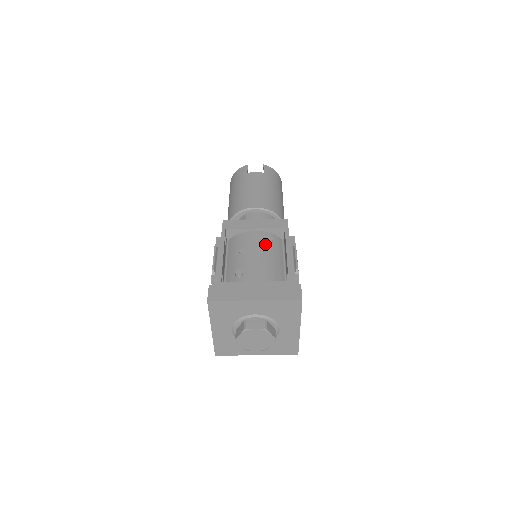
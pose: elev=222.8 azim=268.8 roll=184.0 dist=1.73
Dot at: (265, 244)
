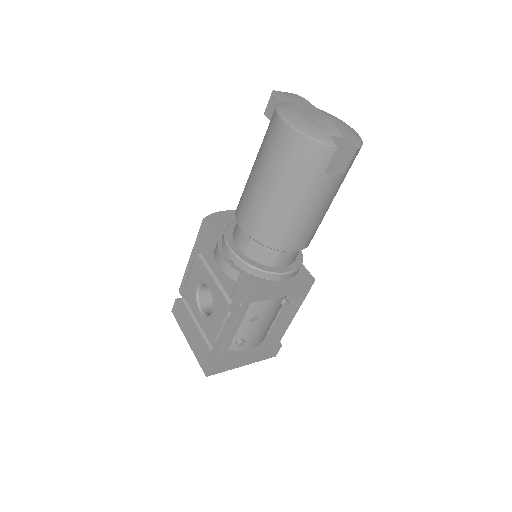
Dot at: (278, 308)
